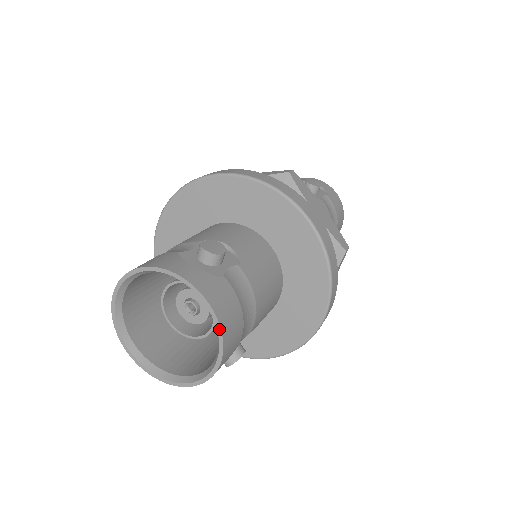
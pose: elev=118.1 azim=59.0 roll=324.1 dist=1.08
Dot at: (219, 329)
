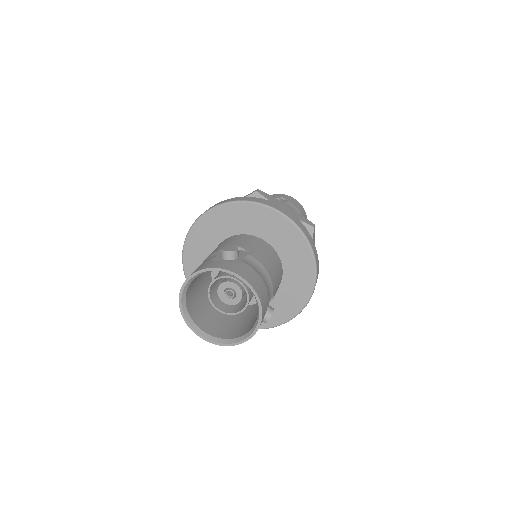
Dot at: (253, 291)
